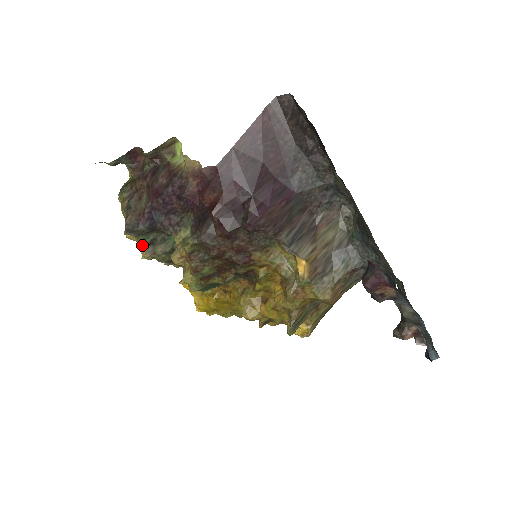
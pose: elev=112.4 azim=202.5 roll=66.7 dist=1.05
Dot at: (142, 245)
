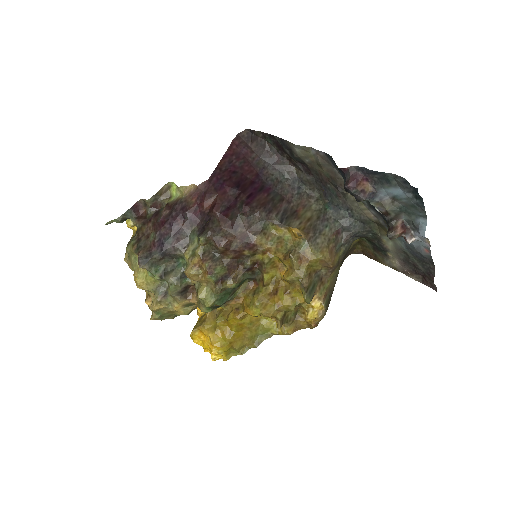
Dot at: (152, 291)
